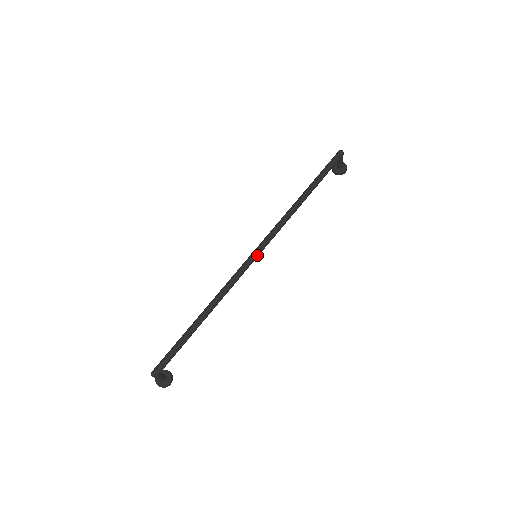
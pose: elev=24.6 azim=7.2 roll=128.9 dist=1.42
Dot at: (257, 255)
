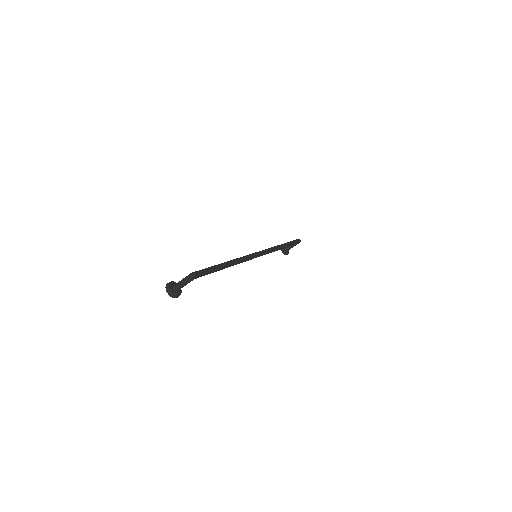
Dot at: (260, 255)
